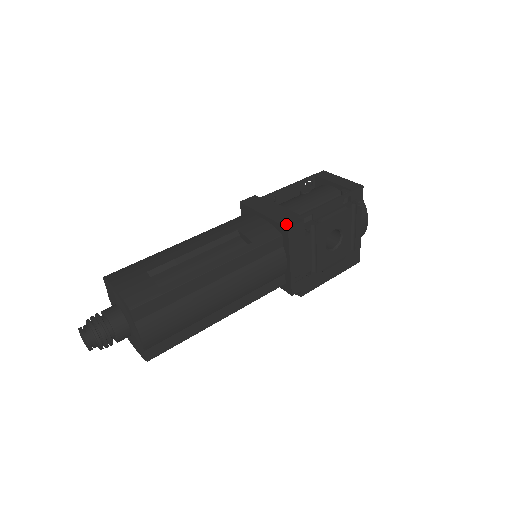
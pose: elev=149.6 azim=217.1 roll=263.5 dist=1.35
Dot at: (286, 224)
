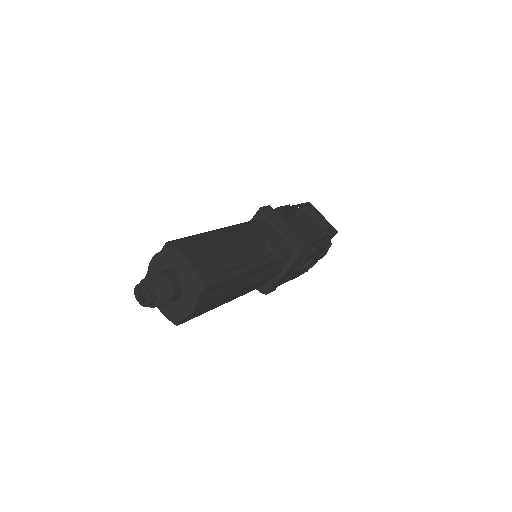
Dot at: (300, 248)
